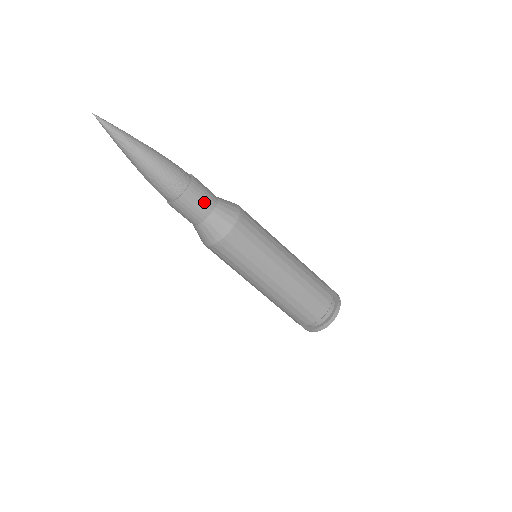
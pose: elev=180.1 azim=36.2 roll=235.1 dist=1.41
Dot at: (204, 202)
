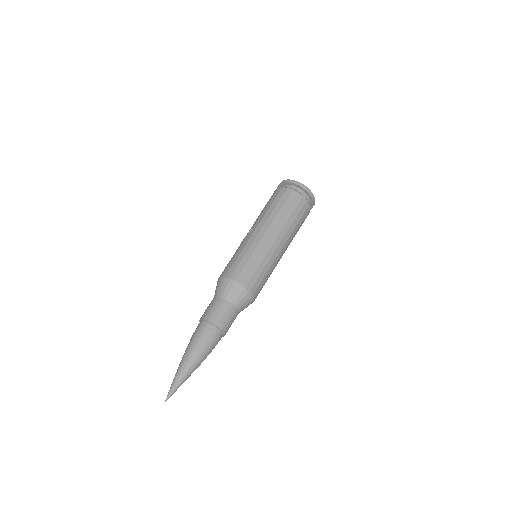
Dot at: occluded
